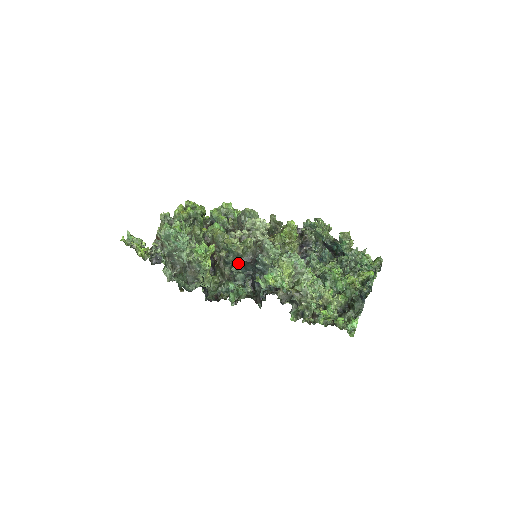
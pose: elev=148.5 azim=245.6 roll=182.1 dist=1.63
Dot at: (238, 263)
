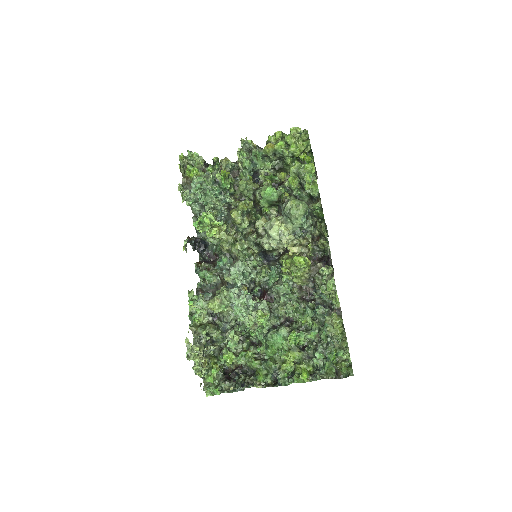
Dot at: occluded
